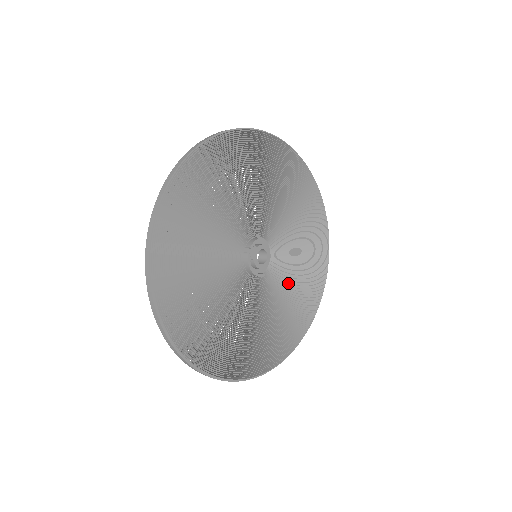
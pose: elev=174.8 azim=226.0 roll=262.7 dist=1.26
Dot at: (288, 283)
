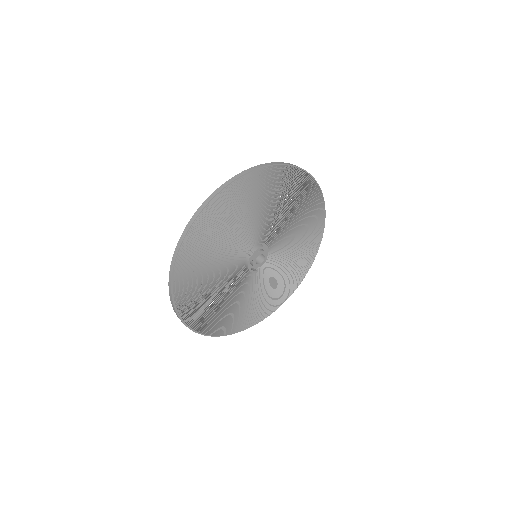
Dot at: (274, 277)
